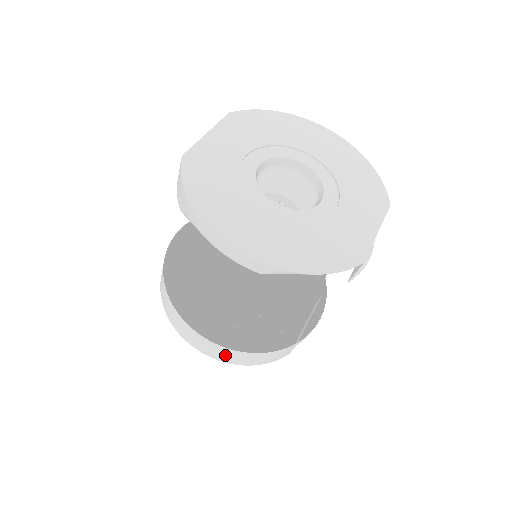
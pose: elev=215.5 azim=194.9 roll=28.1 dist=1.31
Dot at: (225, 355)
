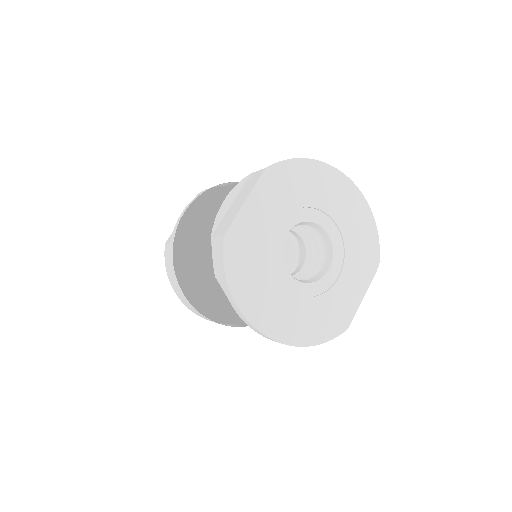
Dot at: occluded
